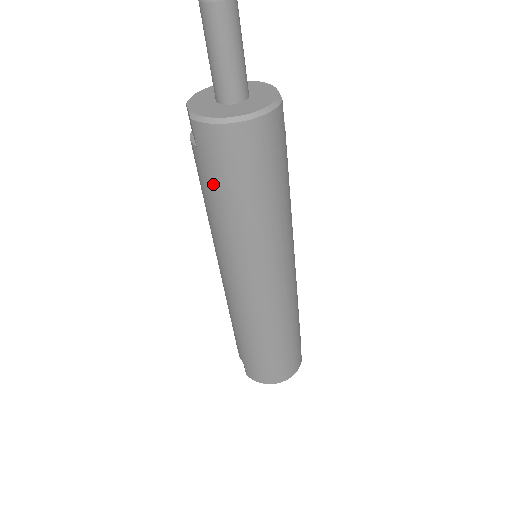
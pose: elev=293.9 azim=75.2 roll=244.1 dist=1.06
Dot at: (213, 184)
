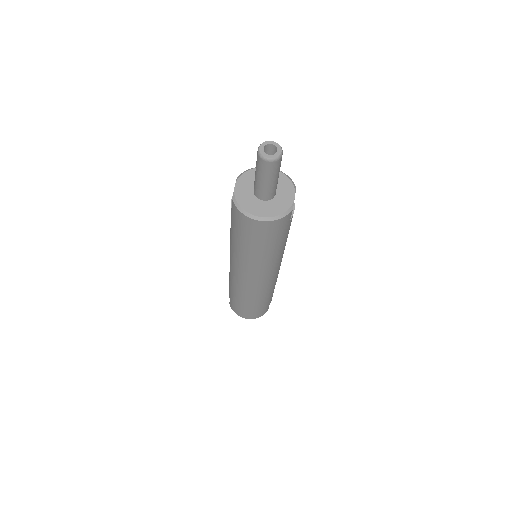
Dot at: (235, 230)
